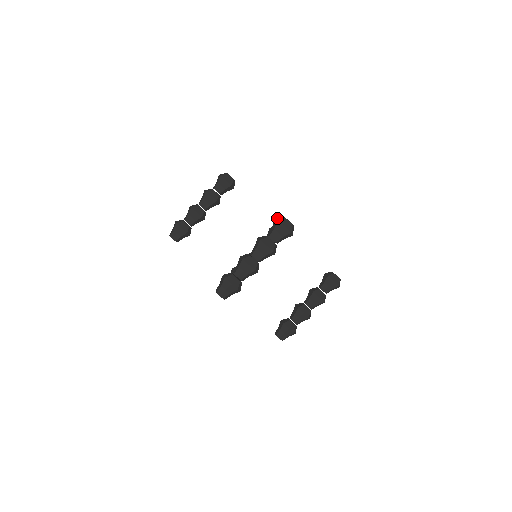
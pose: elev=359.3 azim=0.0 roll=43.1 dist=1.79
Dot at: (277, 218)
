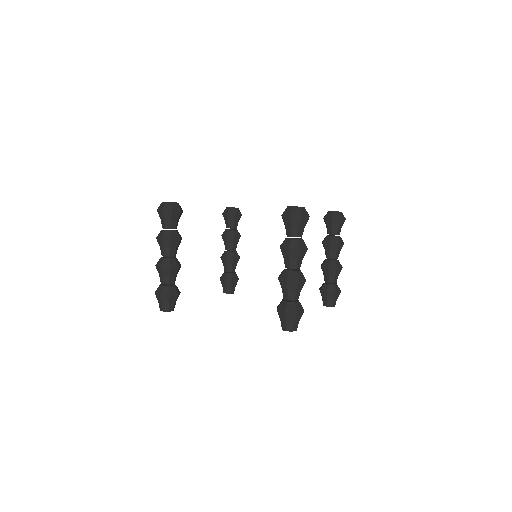
Dot at: (283, 213)
